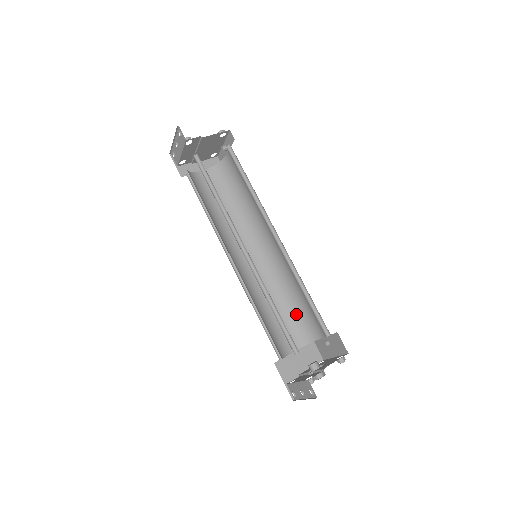
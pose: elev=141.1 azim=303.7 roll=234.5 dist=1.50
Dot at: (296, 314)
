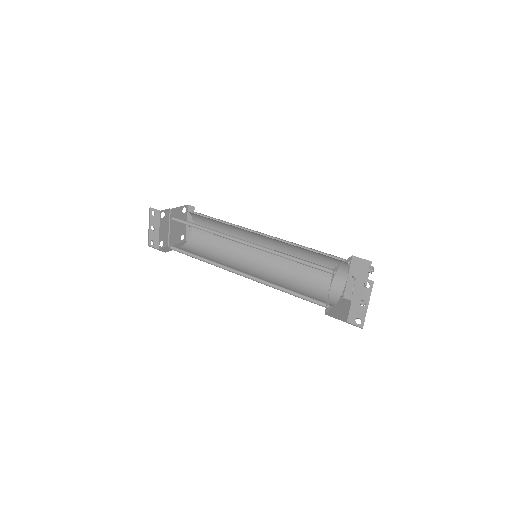
Dot at: (315, 284)
